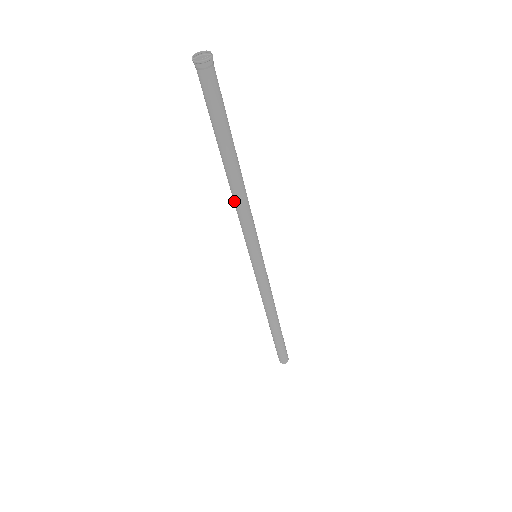
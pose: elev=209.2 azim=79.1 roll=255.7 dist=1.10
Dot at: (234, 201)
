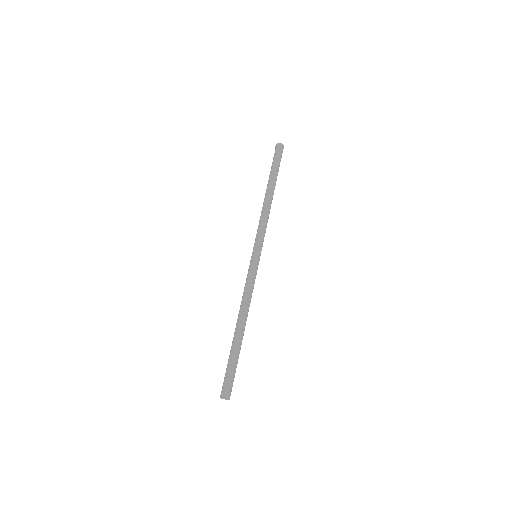
Dot at: (263, 209)
